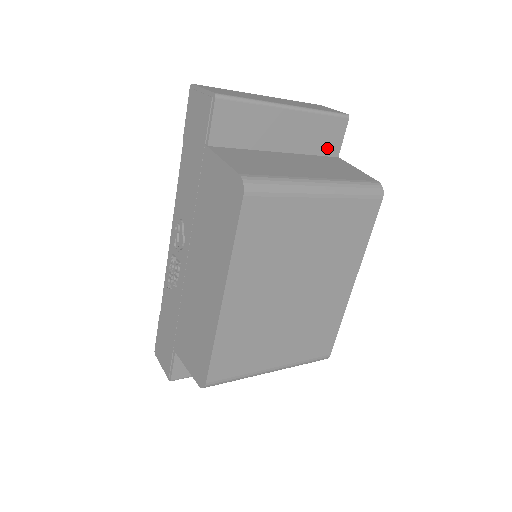
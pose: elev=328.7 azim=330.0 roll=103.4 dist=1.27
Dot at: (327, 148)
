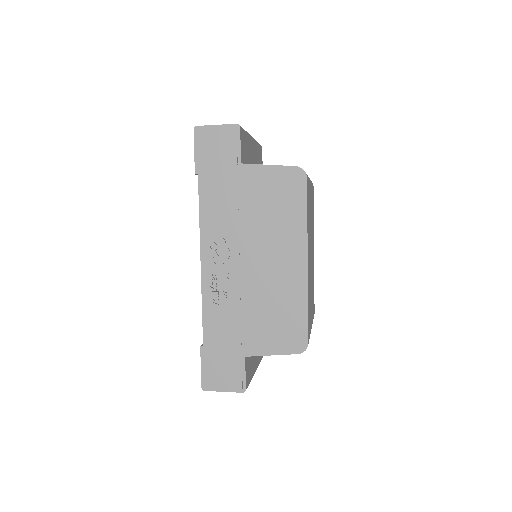
Dot at: occluded
